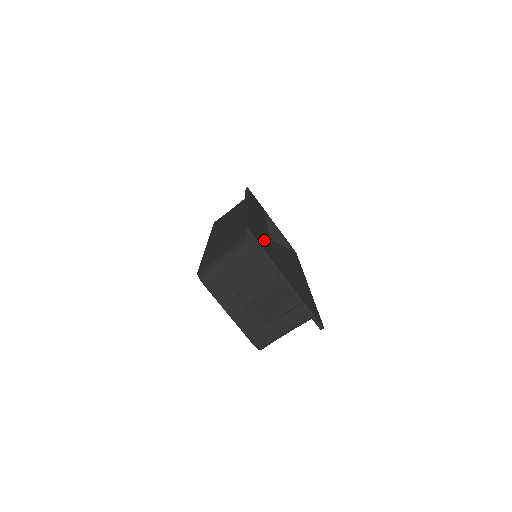
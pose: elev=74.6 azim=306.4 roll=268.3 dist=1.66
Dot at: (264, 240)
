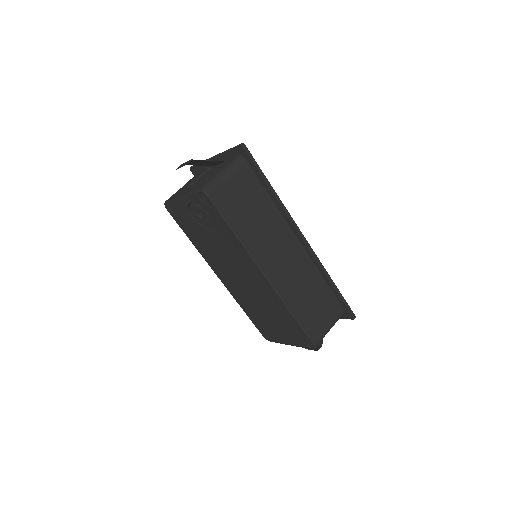
Dot at: occluded
